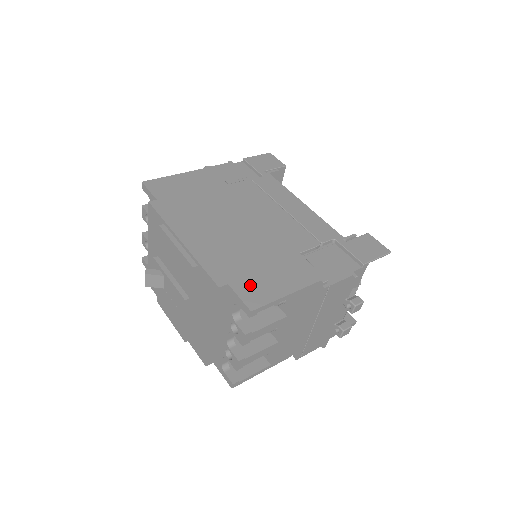
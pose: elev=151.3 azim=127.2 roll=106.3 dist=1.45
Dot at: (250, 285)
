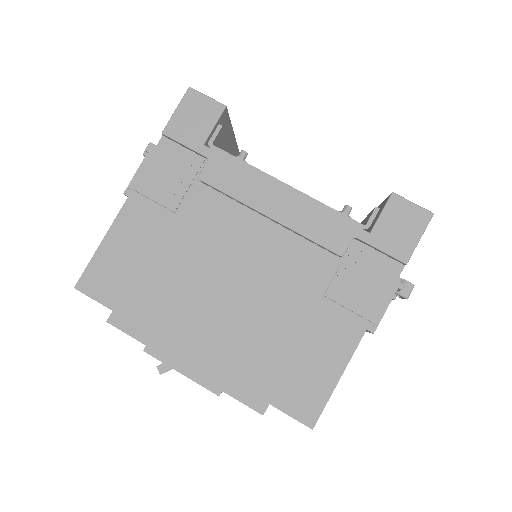
Dot at: (293, 391)
